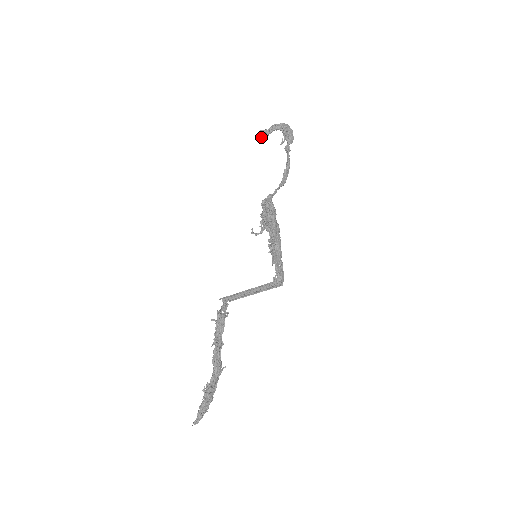
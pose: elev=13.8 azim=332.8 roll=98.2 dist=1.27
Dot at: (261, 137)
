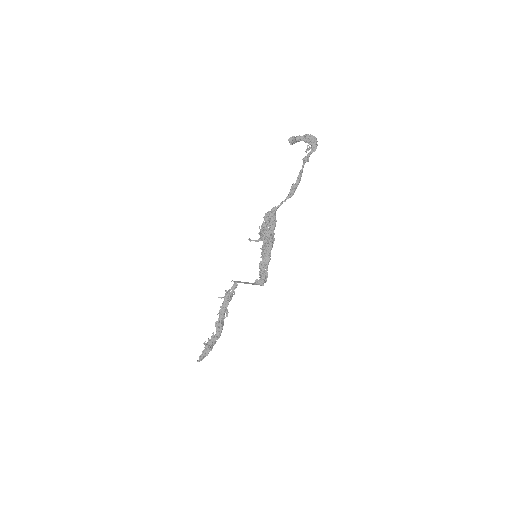
Dot at: (290, 144)
